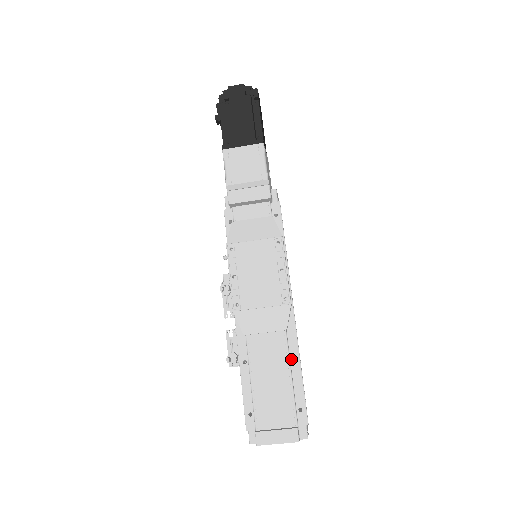
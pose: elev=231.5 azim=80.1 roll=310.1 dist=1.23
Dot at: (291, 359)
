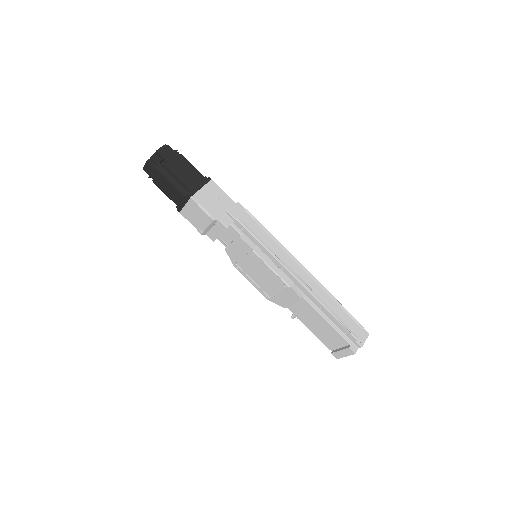
Dot at: (320, 310)
